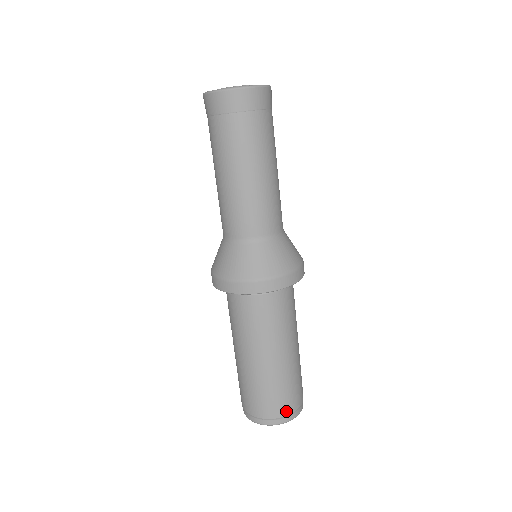
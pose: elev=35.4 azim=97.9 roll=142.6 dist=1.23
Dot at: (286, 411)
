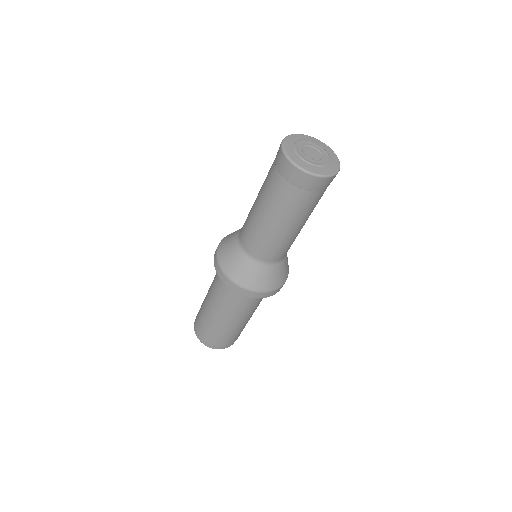
Dot at: (229, 344)
